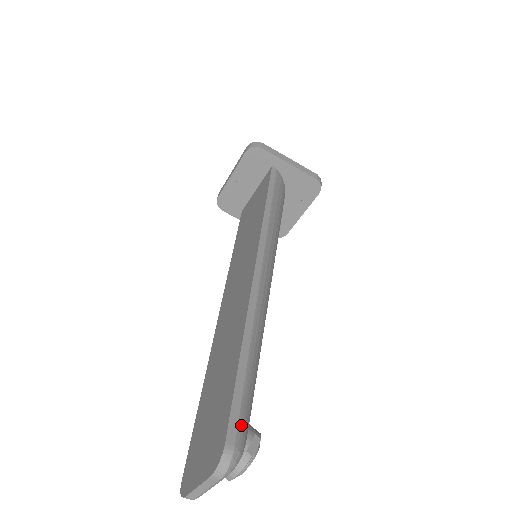
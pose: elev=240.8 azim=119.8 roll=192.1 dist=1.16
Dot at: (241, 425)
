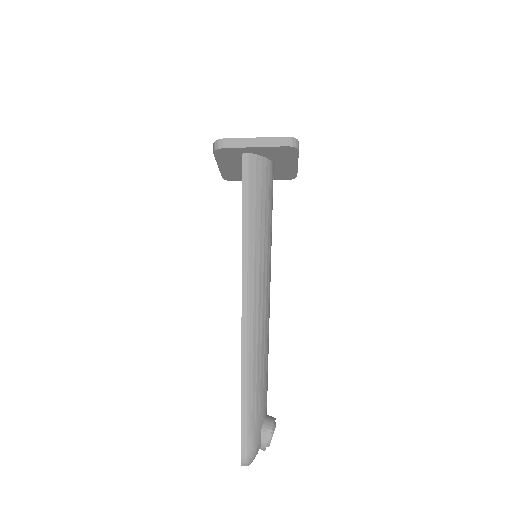
Dot at: (250, 438)
